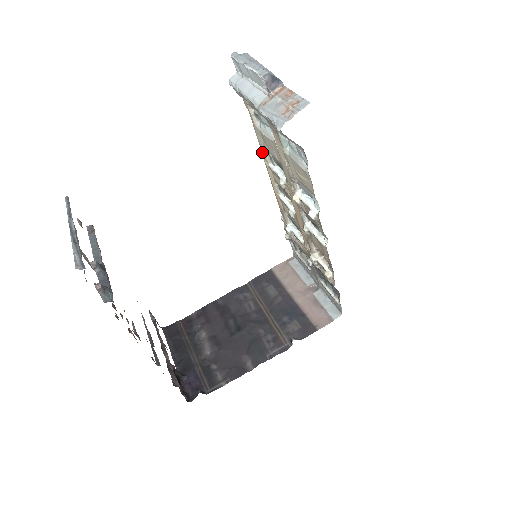
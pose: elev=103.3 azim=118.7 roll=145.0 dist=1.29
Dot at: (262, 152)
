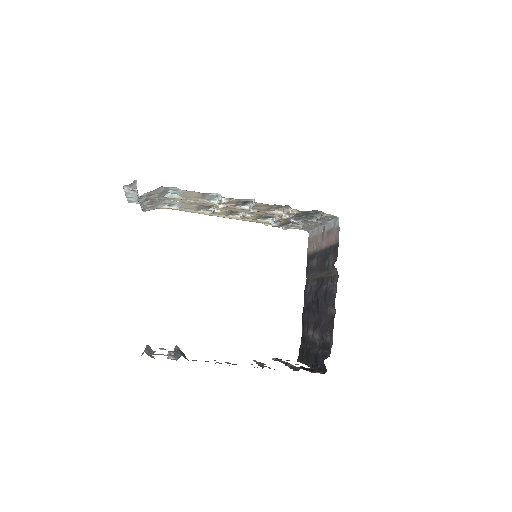
Dot at: occluded
